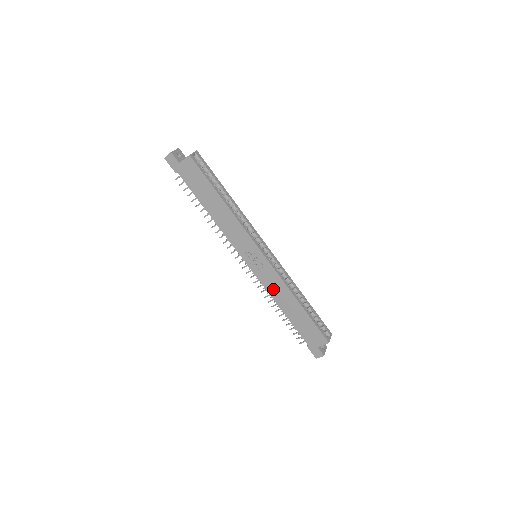
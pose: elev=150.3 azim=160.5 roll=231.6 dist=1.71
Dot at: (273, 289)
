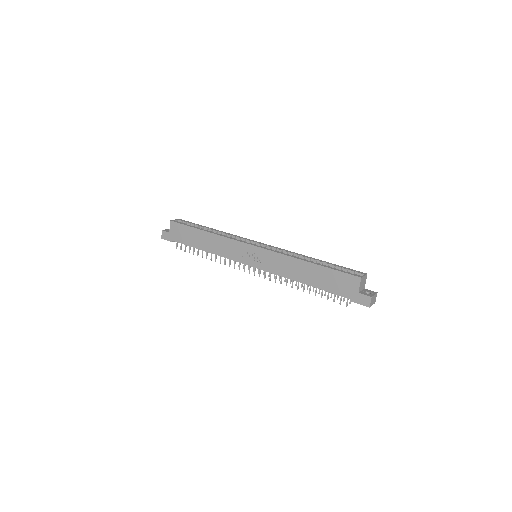
Dot at: (282, 269)
